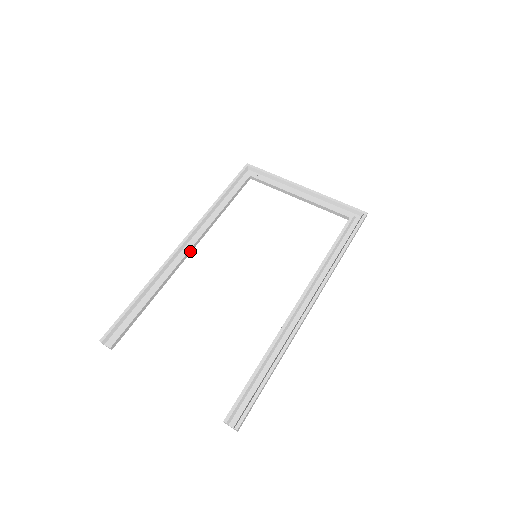
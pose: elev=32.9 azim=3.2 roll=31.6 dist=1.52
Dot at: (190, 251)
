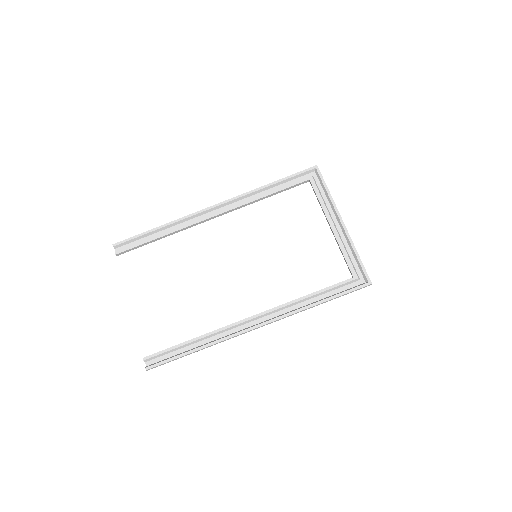
Dot at: (215, 217)
